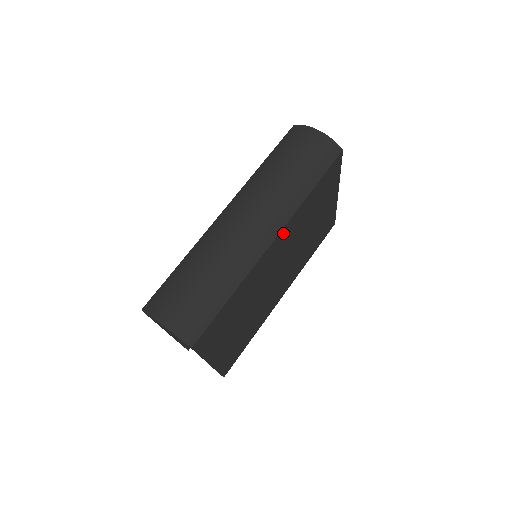
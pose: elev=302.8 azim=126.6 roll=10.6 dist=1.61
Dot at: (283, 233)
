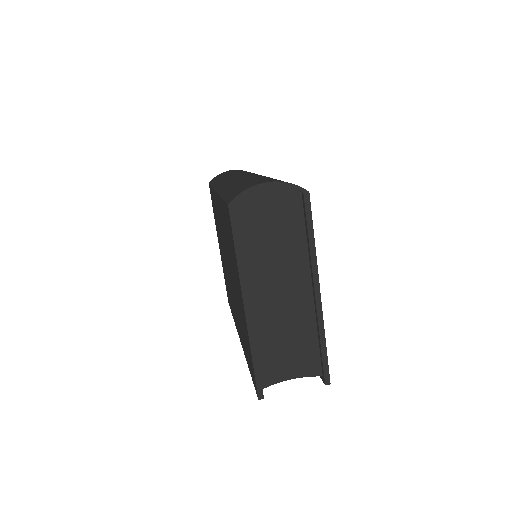
Dot at: occluded
